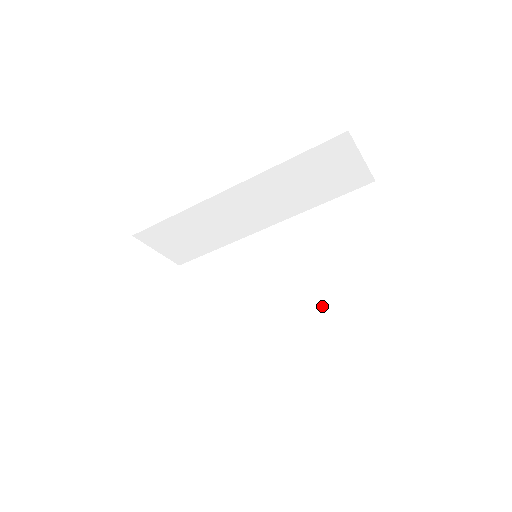
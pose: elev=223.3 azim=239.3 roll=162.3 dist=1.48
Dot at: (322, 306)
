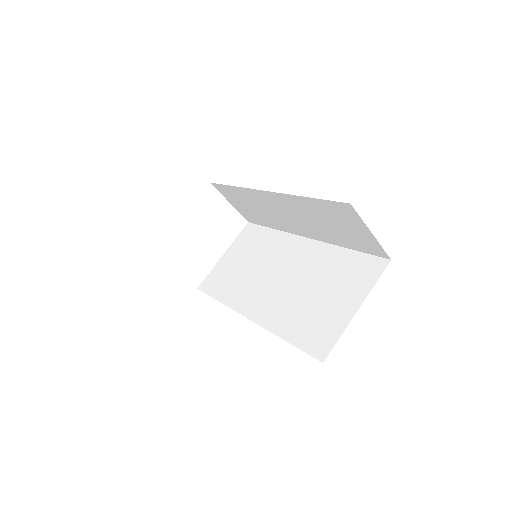
Dot at: (271, 328)
